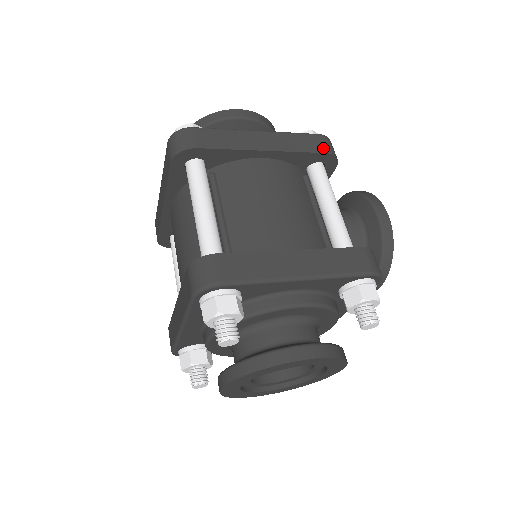
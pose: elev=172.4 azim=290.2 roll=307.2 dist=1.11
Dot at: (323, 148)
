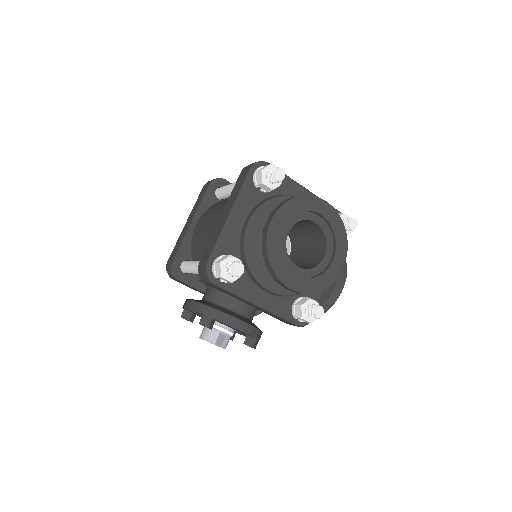
Dot at: occluded
